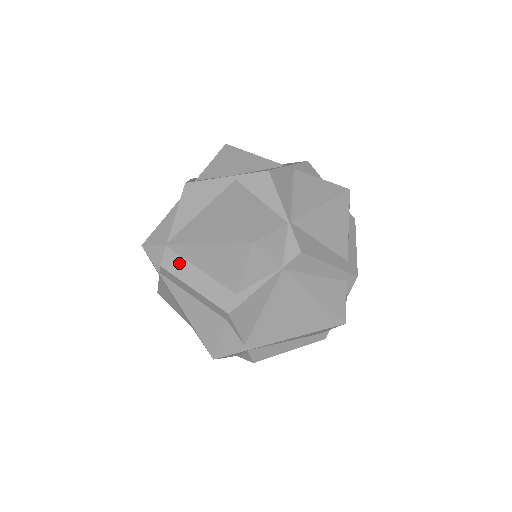
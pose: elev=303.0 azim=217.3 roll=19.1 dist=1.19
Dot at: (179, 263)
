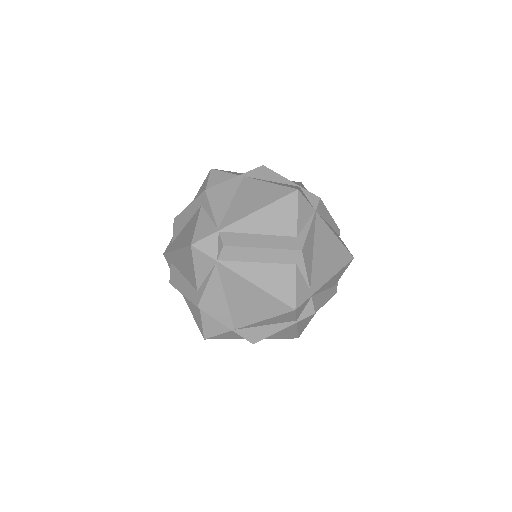
Dot at: (238, 237)
